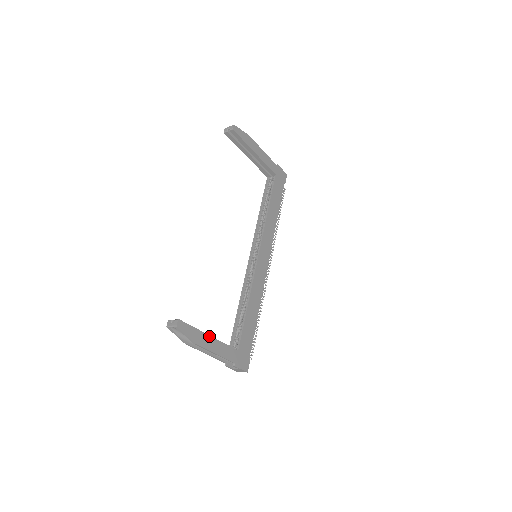
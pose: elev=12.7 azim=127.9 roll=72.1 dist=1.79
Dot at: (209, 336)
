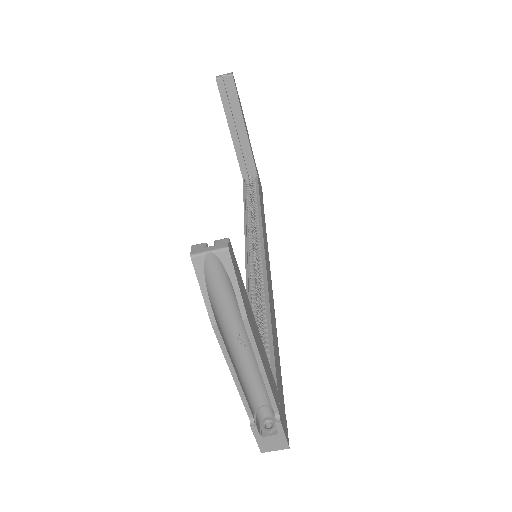
Dot at: (255, 323)
